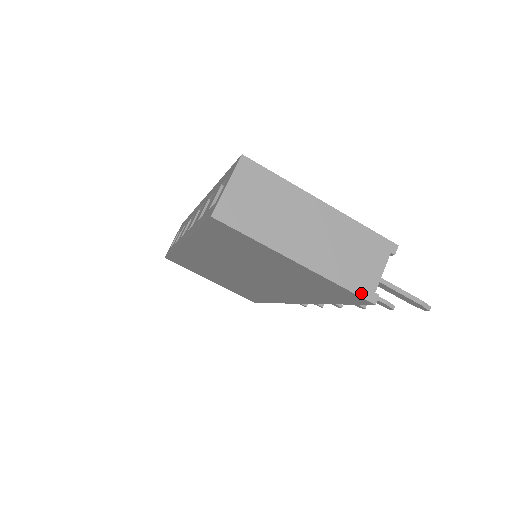
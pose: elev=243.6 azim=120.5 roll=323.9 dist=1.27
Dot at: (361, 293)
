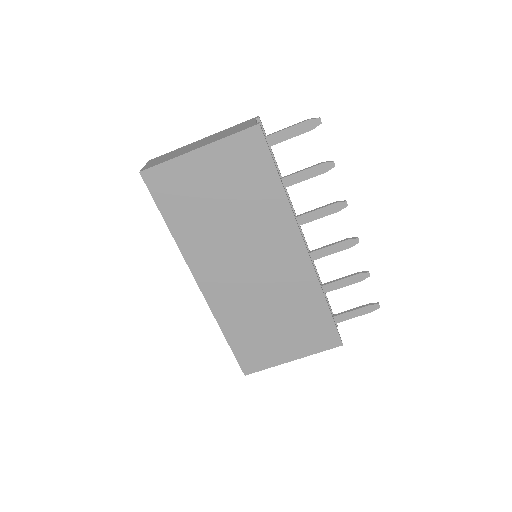
Dot at: (246, 128)
